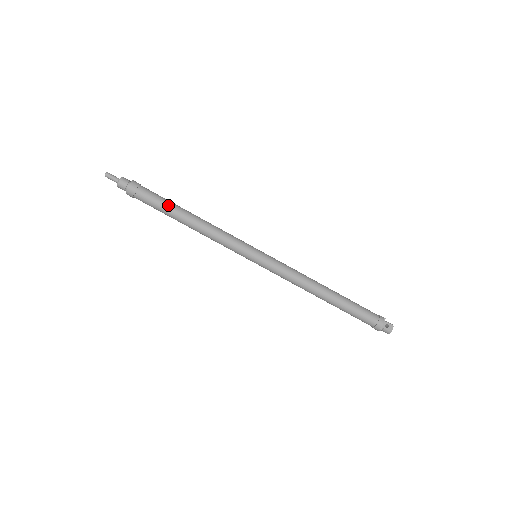
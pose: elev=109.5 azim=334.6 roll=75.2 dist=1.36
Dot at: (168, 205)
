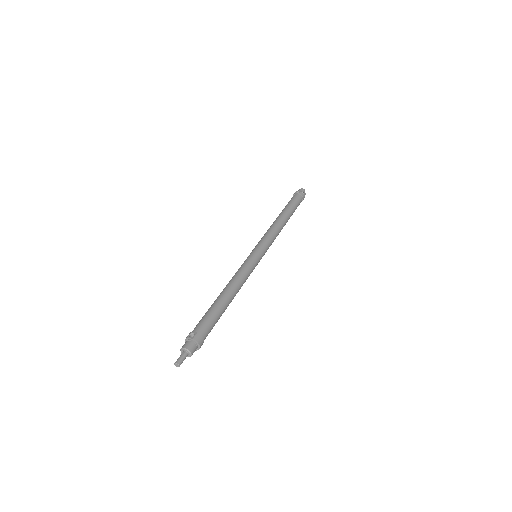
Dot at: (220, 314)
